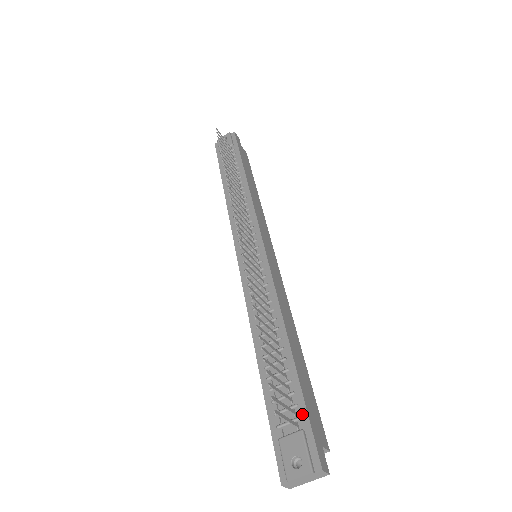
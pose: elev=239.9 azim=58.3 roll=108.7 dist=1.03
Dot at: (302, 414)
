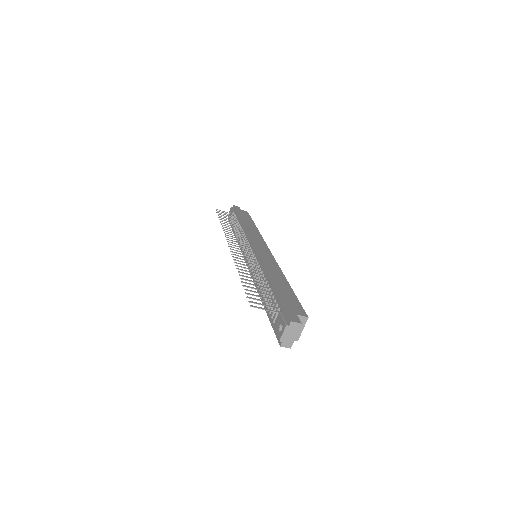
Dot at: (280, 306)
